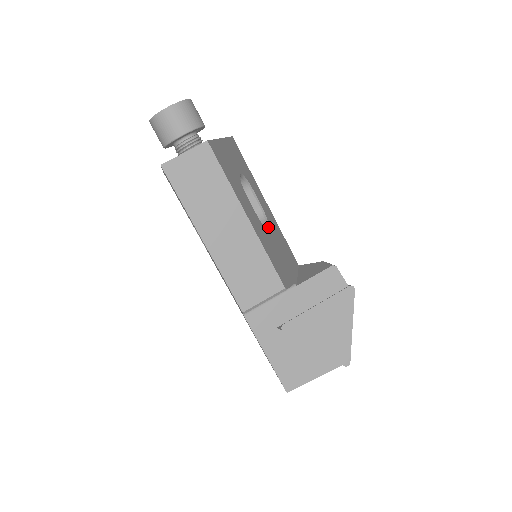
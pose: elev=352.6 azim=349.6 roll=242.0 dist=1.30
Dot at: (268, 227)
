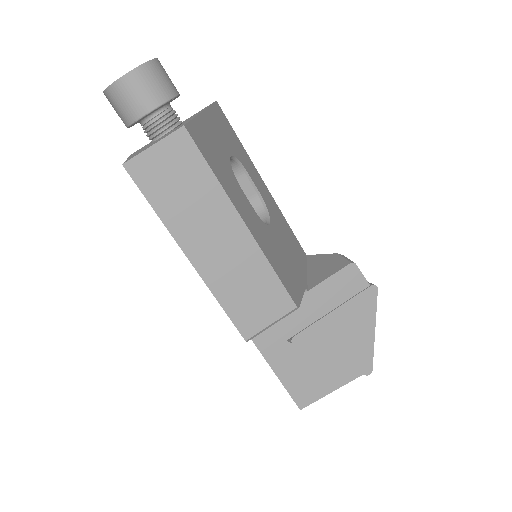
Dot at: (269, 221)
